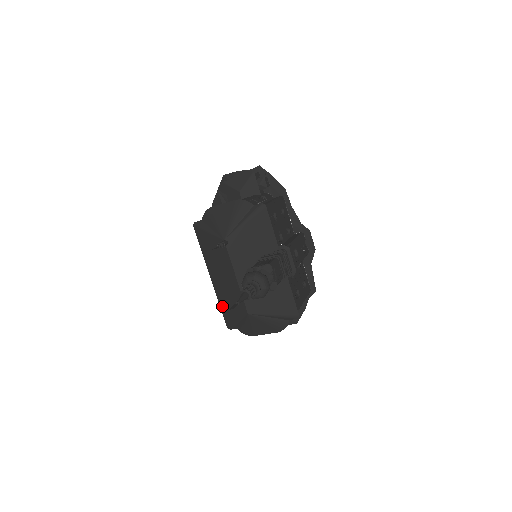
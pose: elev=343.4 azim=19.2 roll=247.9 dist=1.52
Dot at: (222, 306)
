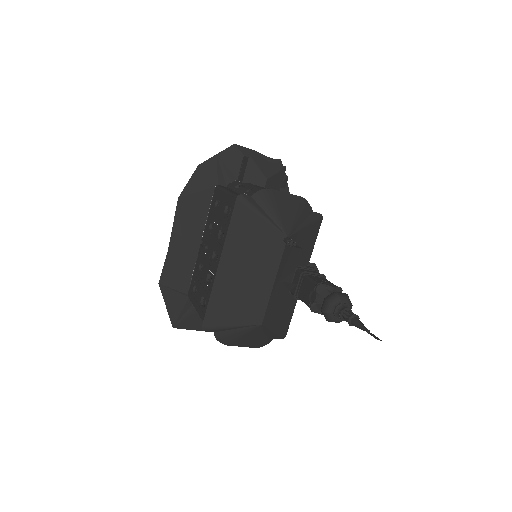
Dot at: (214, 302)
